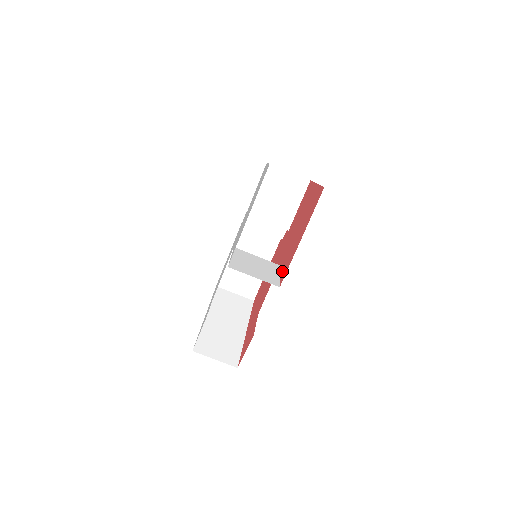
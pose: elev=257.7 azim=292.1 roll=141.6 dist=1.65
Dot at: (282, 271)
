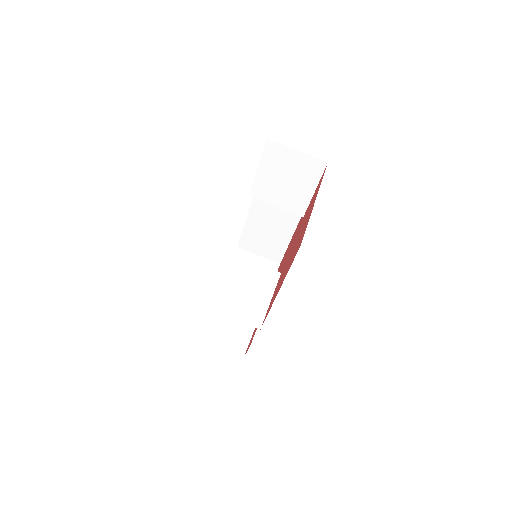
Dot at: (271, 301)
